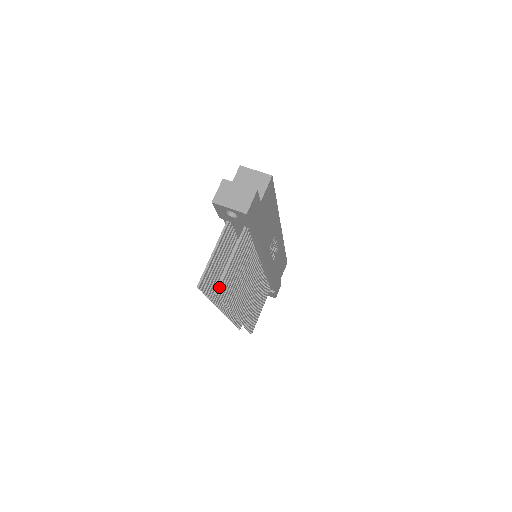
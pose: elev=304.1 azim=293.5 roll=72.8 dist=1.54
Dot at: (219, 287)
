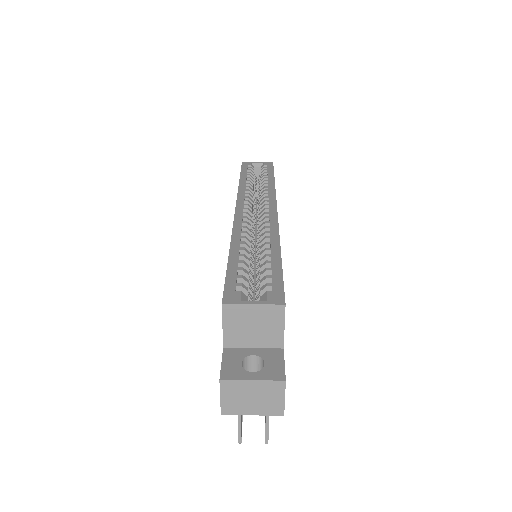
Dot at: (267, 437)
